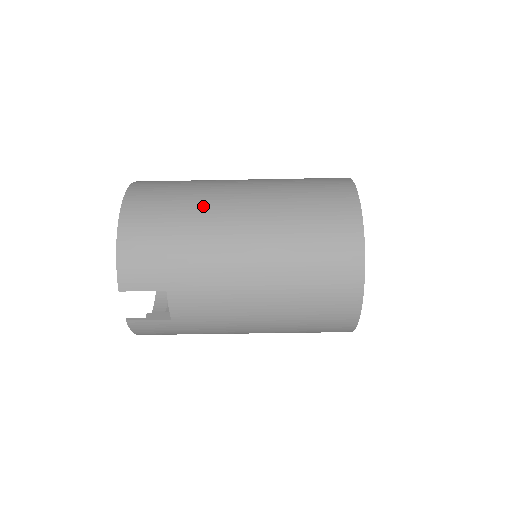
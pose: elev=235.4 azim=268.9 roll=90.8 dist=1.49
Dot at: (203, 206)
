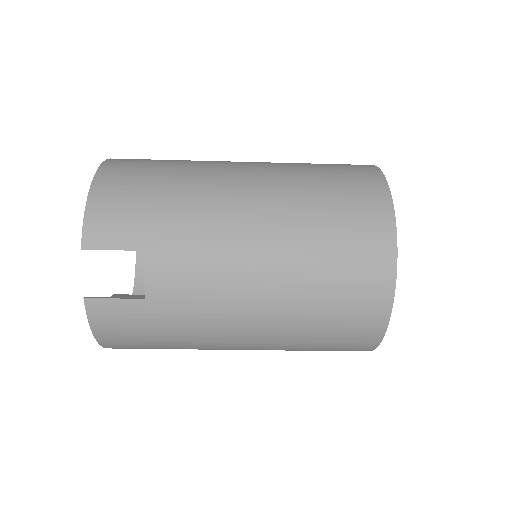
Dot at: (199, 166)
